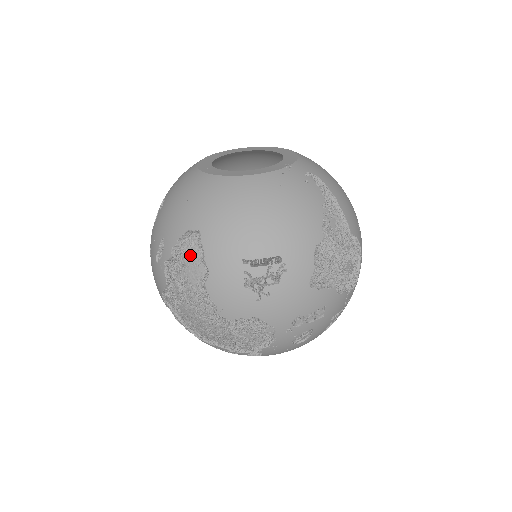
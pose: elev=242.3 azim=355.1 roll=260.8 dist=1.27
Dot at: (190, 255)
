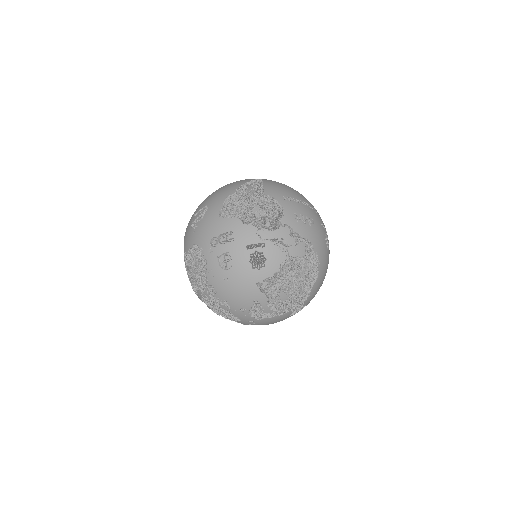
Dot at: occluded
